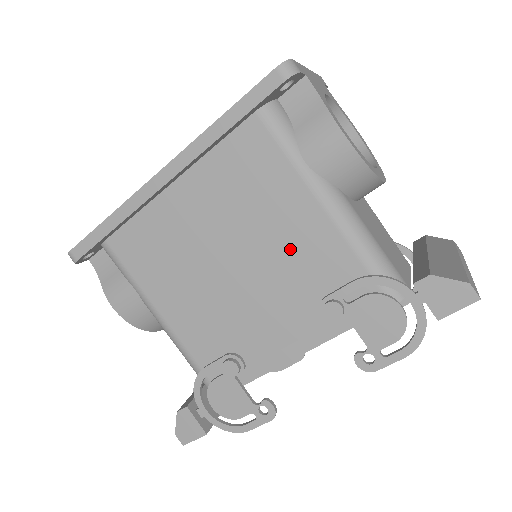
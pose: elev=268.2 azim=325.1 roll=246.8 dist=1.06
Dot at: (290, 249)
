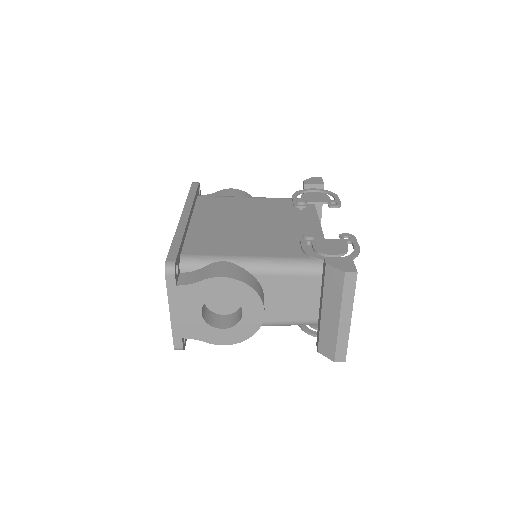
Dot at: (262, 209)
